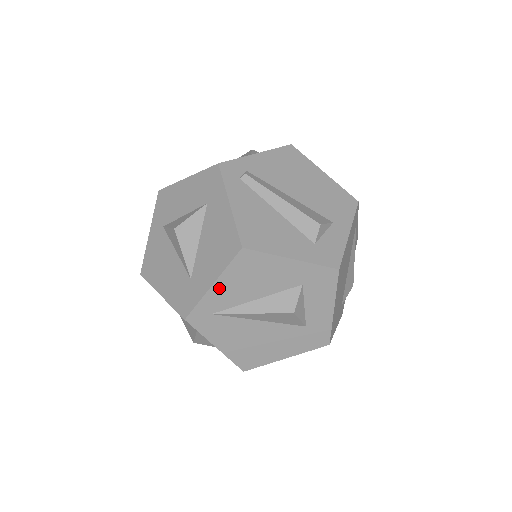
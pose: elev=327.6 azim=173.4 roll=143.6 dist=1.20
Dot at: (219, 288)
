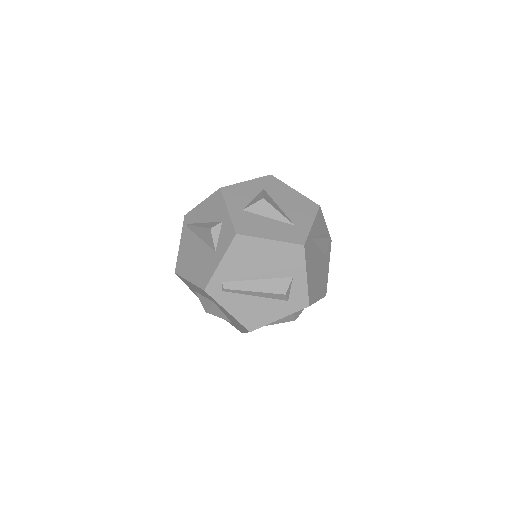
Dot at: occluded
